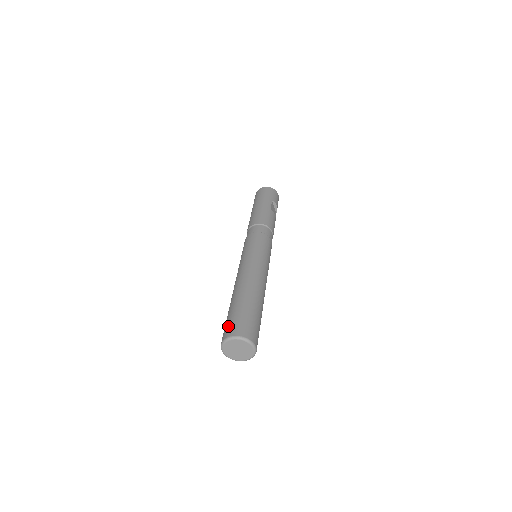
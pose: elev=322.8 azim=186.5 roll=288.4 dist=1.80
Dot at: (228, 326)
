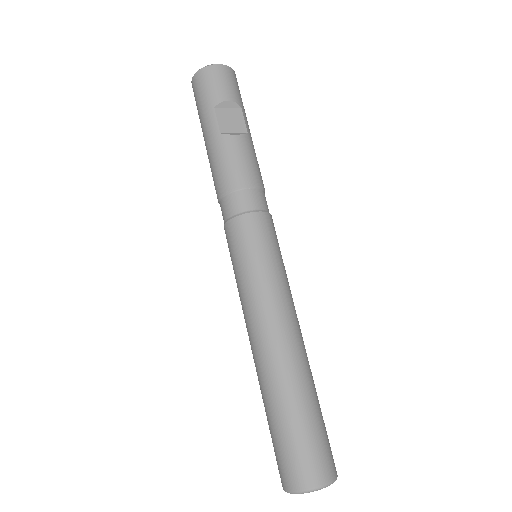
Dot at: occluded
